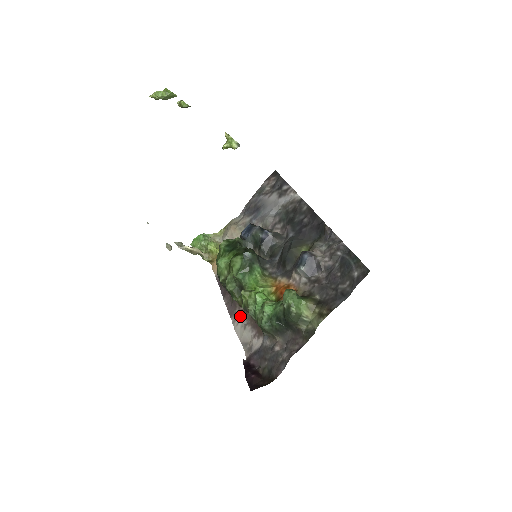
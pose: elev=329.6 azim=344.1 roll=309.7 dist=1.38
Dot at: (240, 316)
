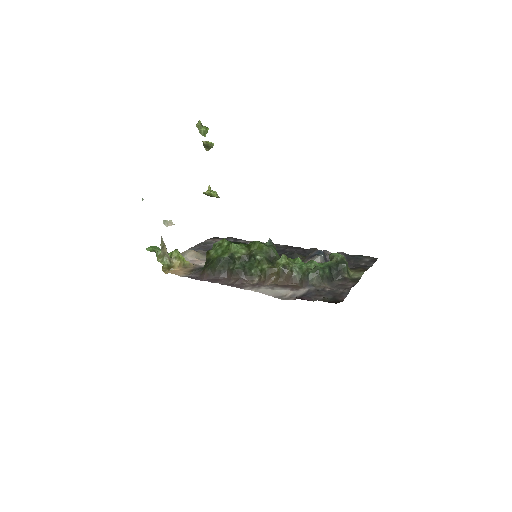
Dot at: (258, 285)
